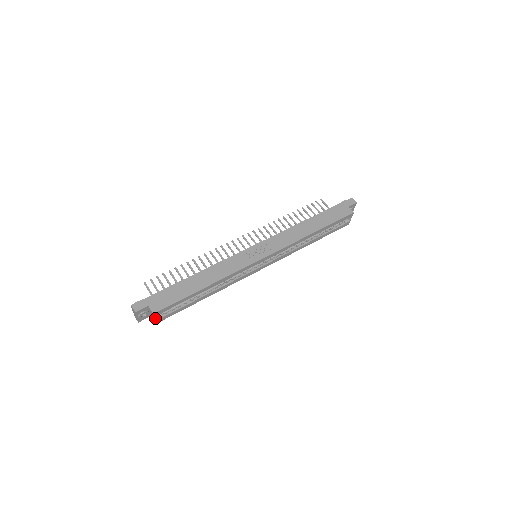
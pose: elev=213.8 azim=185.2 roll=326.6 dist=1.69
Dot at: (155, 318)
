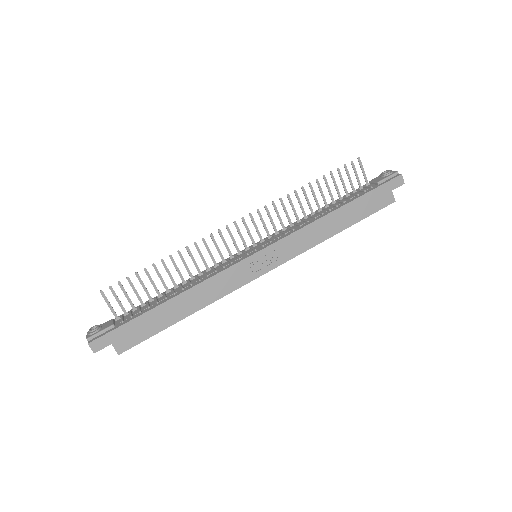
Dot at: occluded
